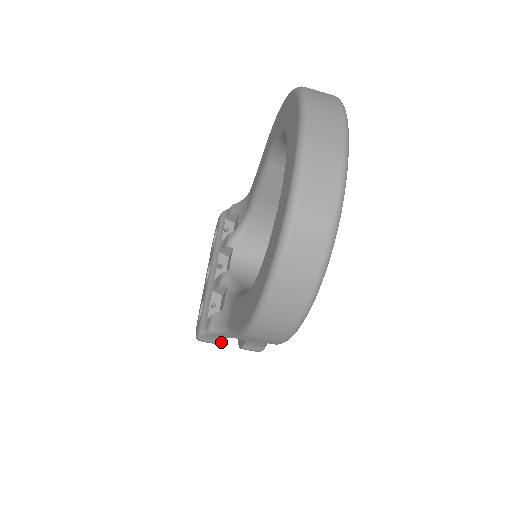
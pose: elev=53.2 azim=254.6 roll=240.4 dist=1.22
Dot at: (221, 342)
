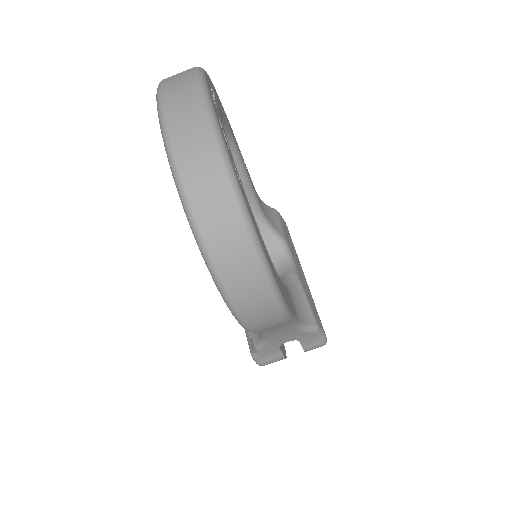
Dot at: (280, 355)
